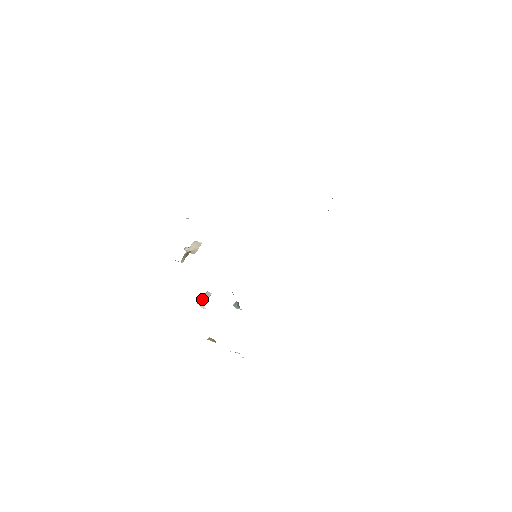
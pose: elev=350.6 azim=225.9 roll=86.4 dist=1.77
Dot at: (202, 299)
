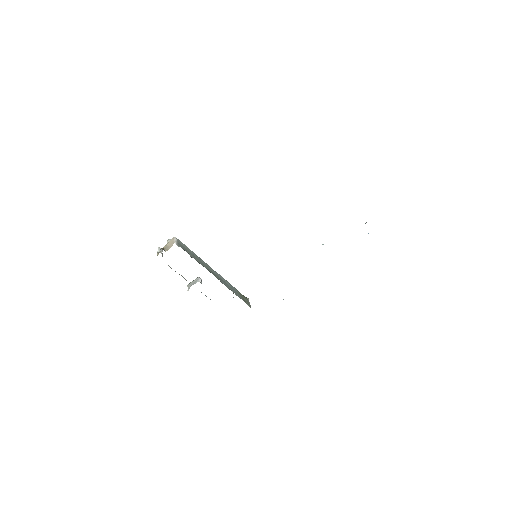
Dot at: (191, 283)
